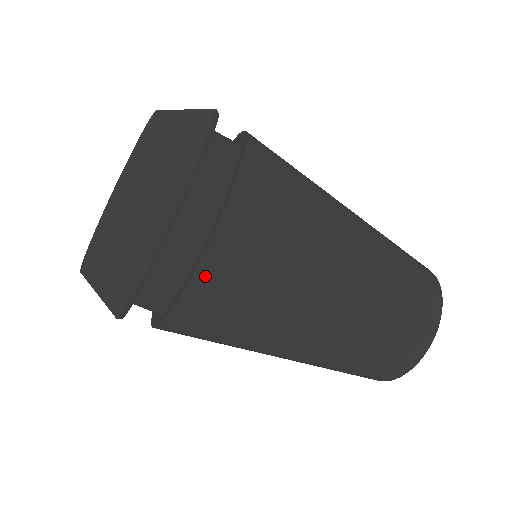
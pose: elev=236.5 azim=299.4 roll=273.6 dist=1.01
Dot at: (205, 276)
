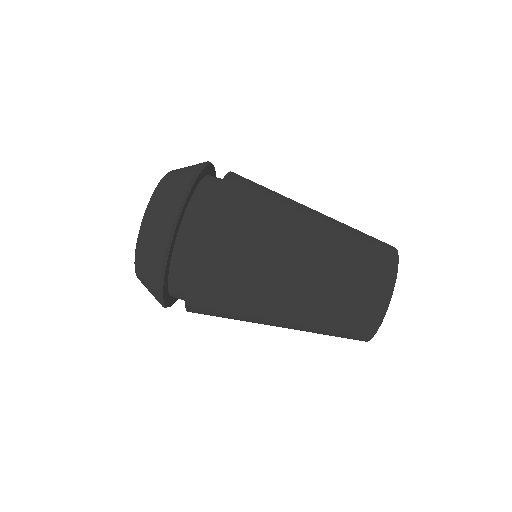
Dot at: (218, 206)
